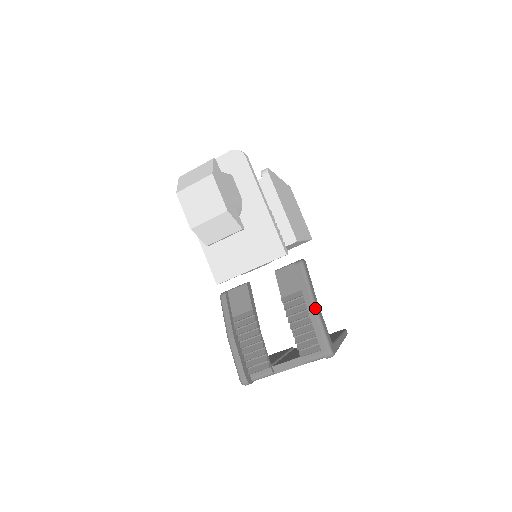
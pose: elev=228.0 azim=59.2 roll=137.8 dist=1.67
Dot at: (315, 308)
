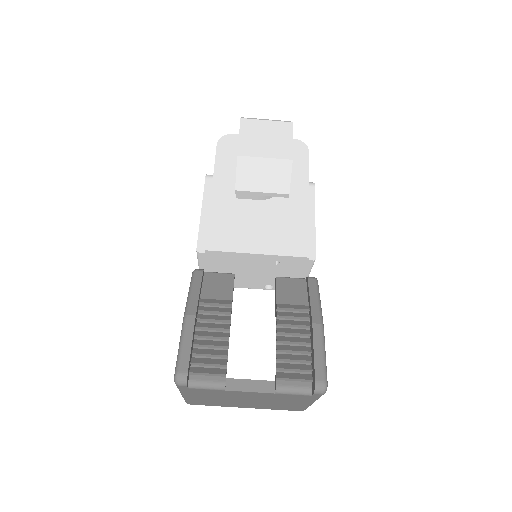
Dot at: (323, 326)
